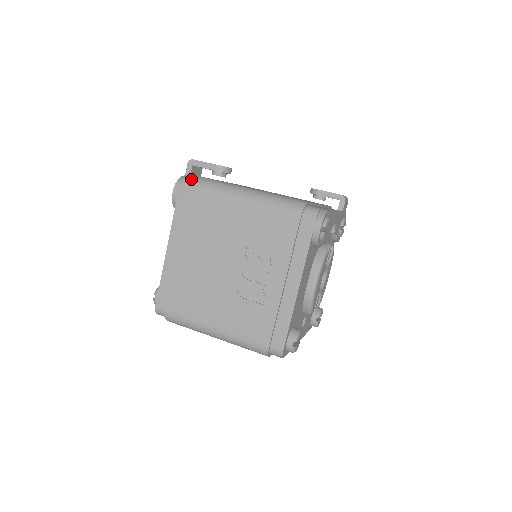
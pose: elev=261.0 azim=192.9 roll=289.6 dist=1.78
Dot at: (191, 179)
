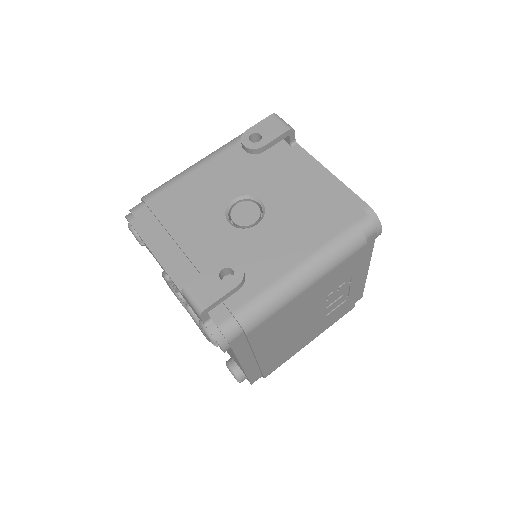
Dot at: (231, 326)
